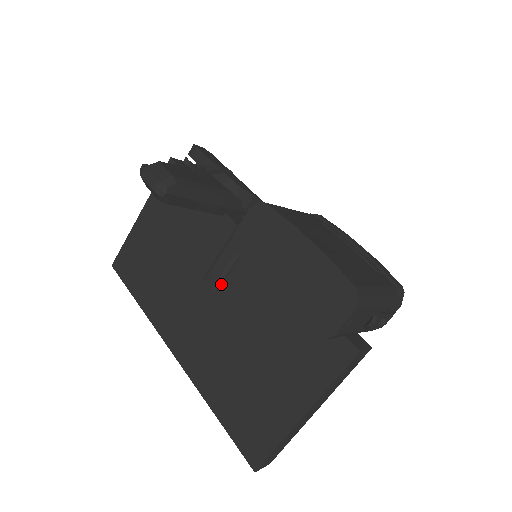
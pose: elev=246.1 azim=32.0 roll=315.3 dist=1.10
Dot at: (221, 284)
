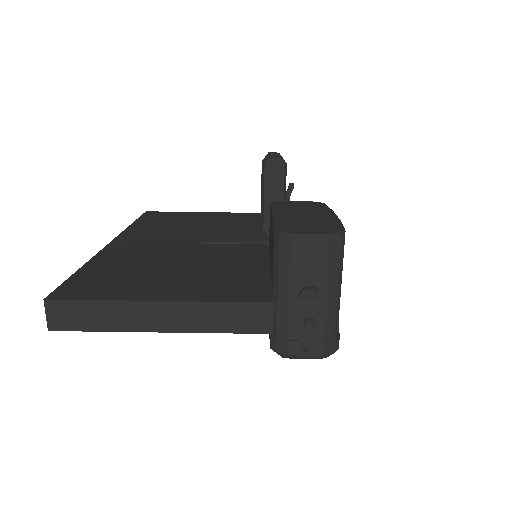
Dot at: (212, 243)
